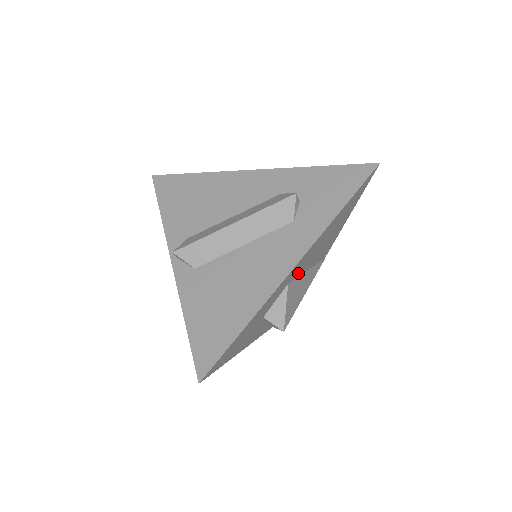
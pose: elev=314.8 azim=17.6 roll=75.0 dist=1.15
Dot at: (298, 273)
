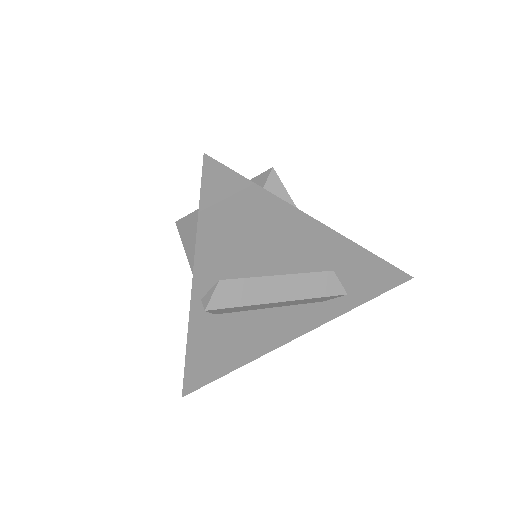
Dot at: occluded
